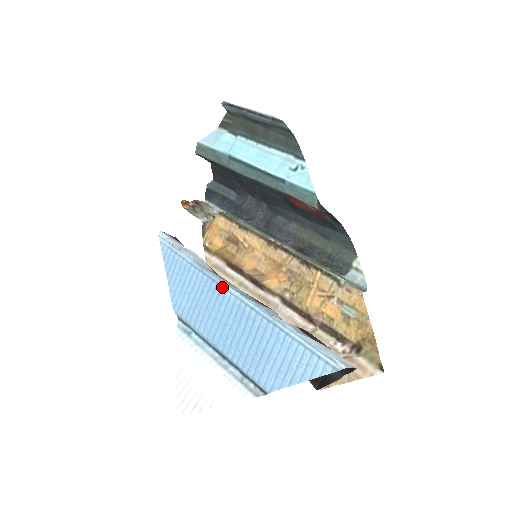
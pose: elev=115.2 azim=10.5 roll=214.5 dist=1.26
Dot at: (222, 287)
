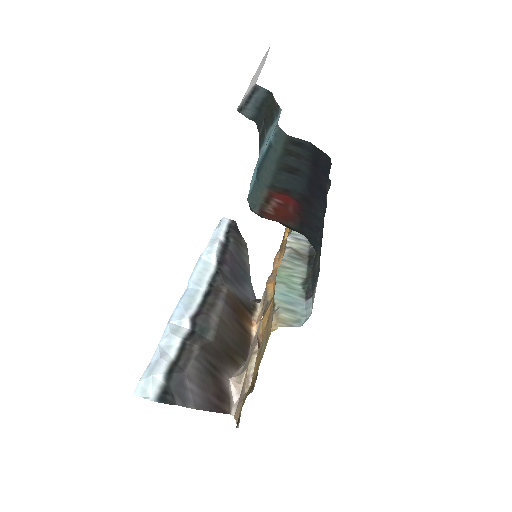
Dot at: occluded
